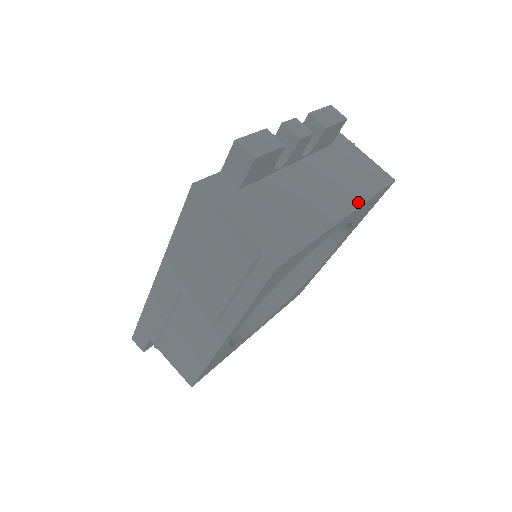
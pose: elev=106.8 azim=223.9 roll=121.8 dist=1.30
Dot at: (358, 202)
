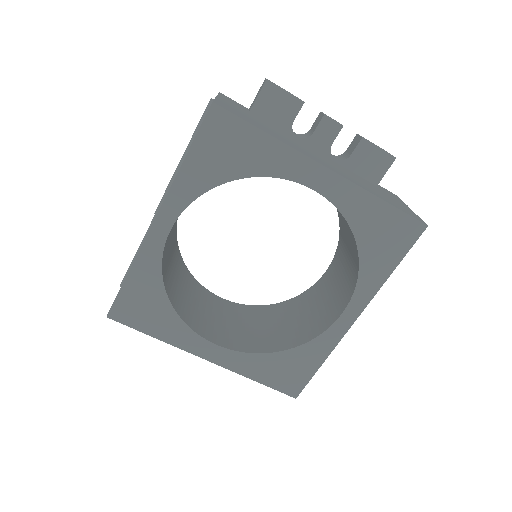
Dot at: (354, 182)
